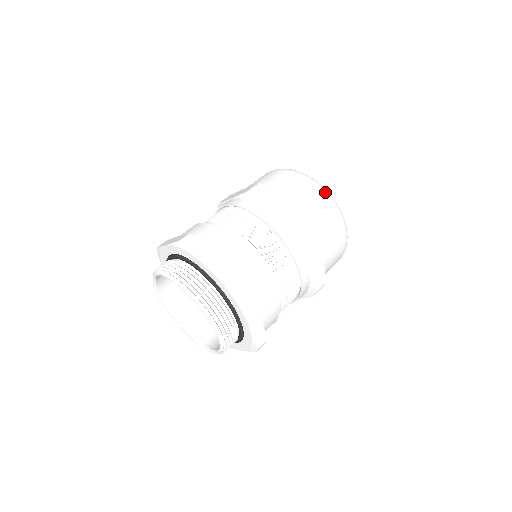
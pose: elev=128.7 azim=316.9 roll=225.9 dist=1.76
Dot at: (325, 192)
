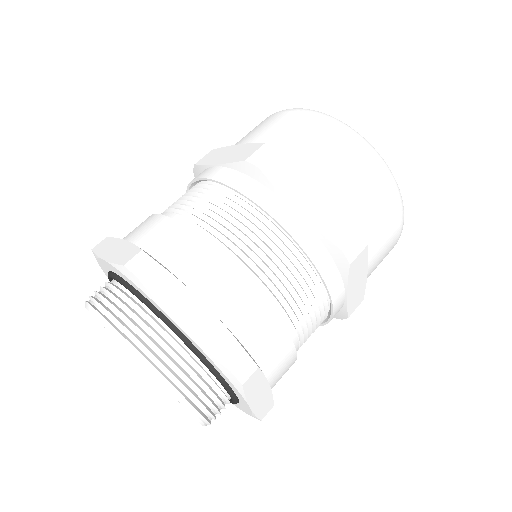
Dot at: (296, 109)
